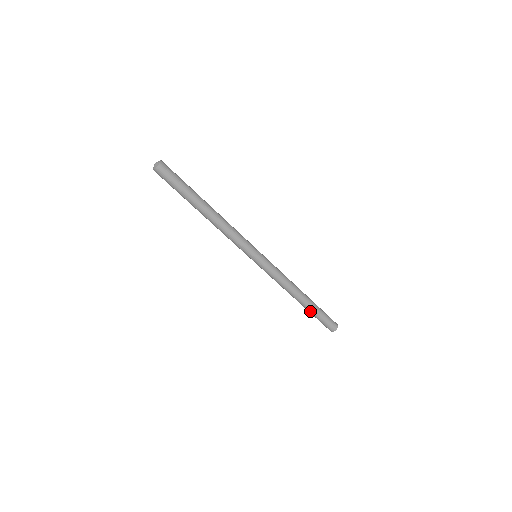
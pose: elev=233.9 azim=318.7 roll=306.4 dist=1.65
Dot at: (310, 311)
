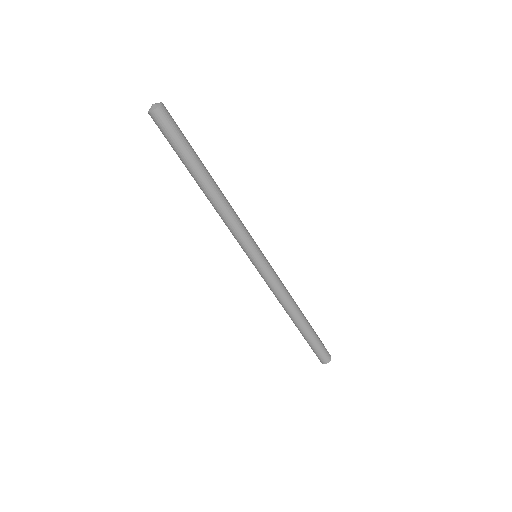
Dot at: (305, 335)
